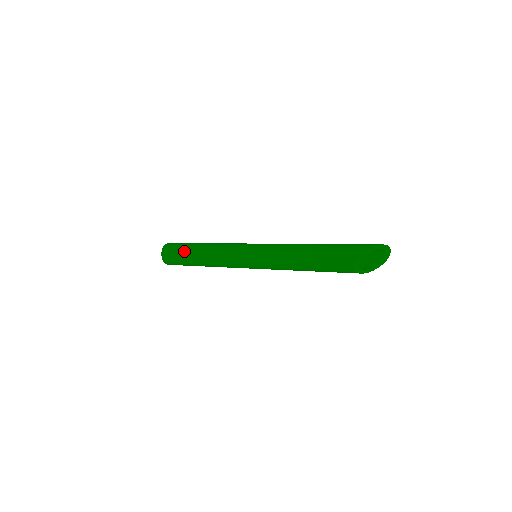
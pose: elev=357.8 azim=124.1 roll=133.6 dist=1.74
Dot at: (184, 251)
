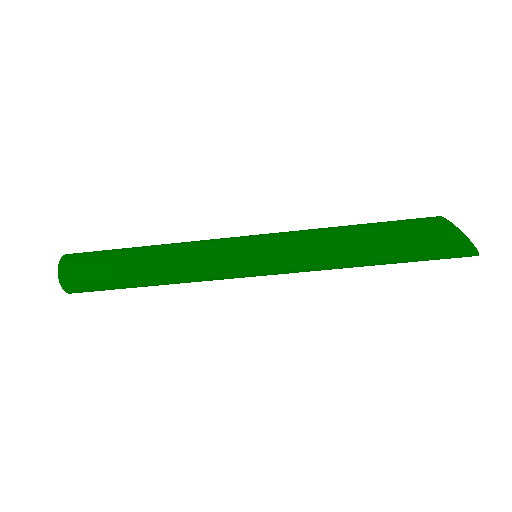
Dot at: occluded
